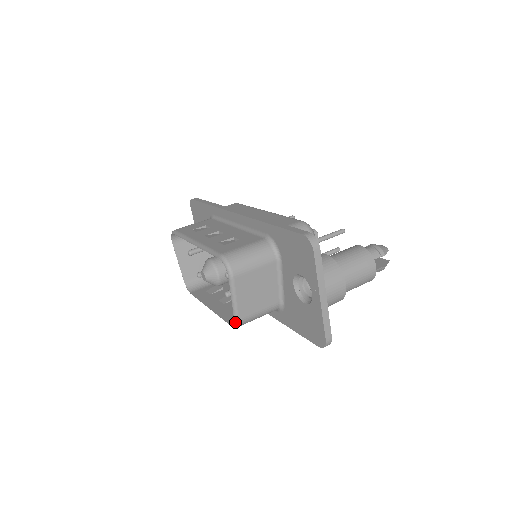
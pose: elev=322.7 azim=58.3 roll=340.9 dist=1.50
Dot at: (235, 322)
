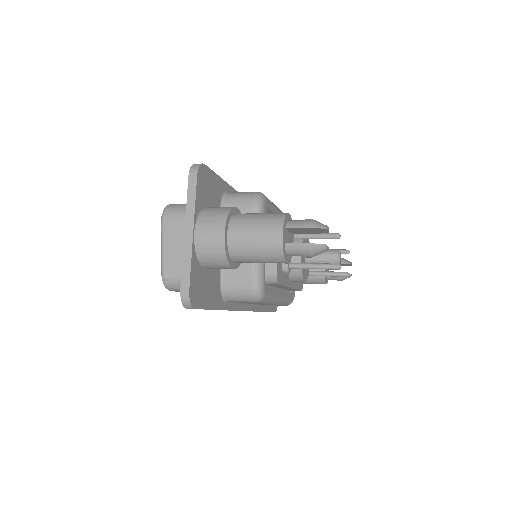
Dot at: (162, 277)
